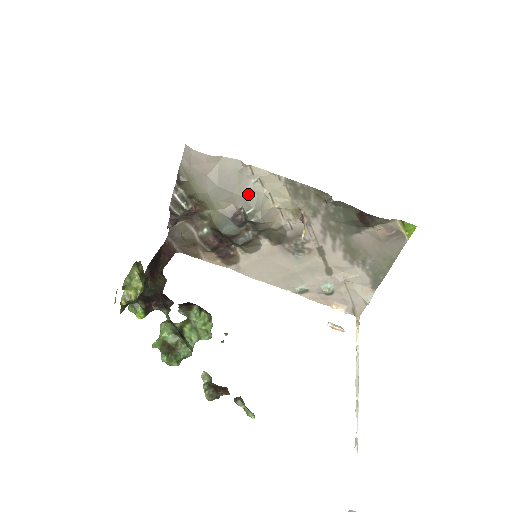
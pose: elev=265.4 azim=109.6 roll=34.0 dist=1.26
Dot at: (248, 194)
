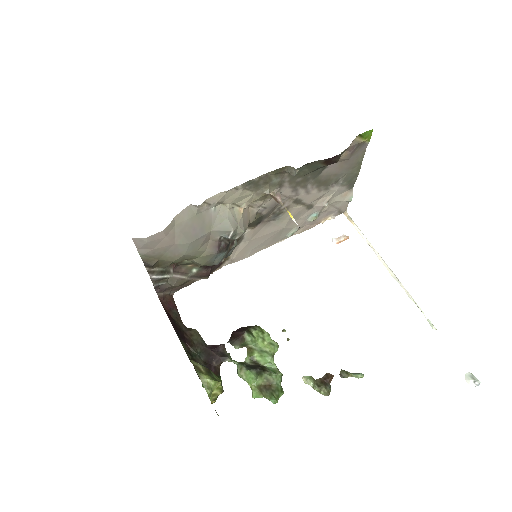
Dot at: (218, 223)
